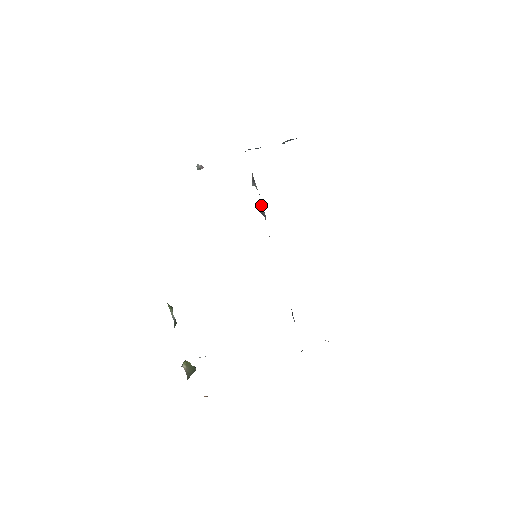
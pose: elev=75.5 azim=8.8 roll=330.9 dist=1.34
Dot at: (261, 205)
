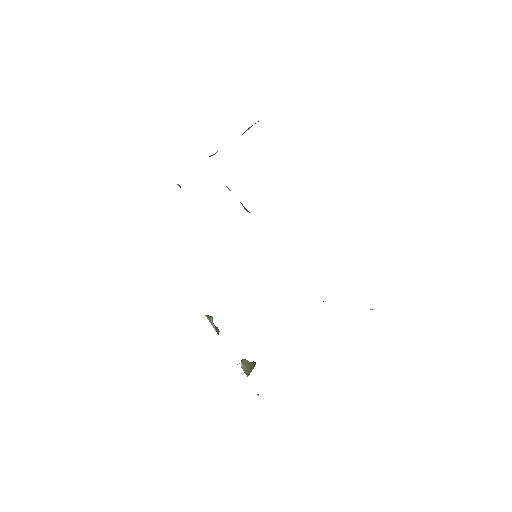
Dot at: occluded
